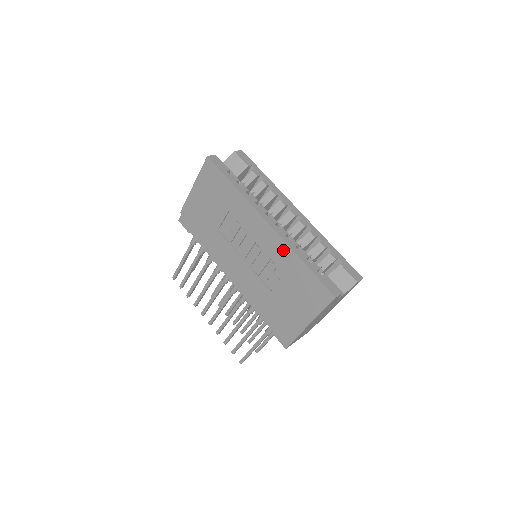
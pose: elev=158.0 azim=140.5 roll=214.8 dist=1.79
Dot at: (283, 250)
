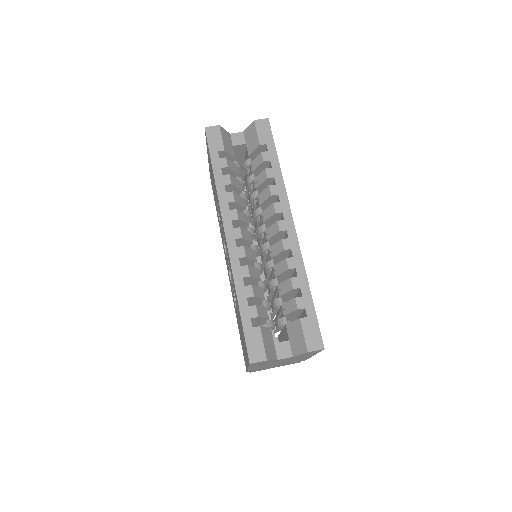
Dot at: (232, 275)
